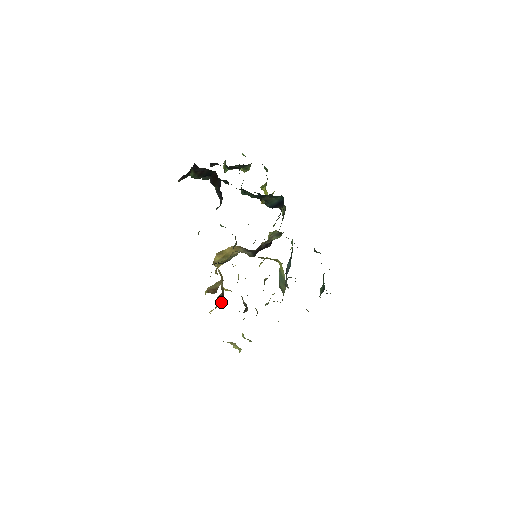
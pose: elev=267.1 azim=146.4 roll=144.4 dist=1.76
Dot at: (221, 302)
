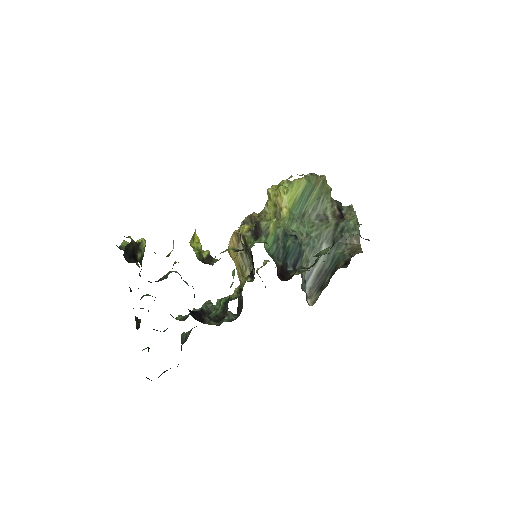
Dot at: occluded
